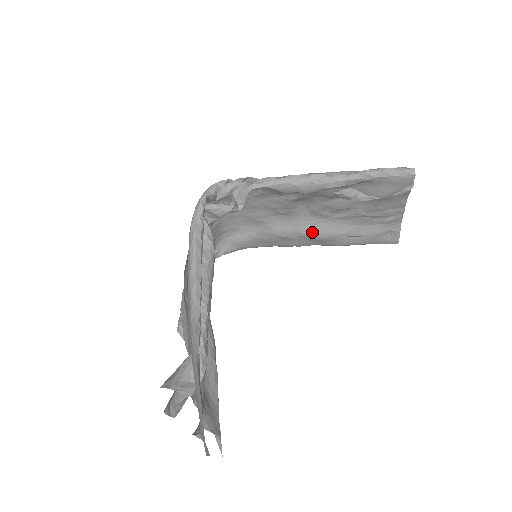
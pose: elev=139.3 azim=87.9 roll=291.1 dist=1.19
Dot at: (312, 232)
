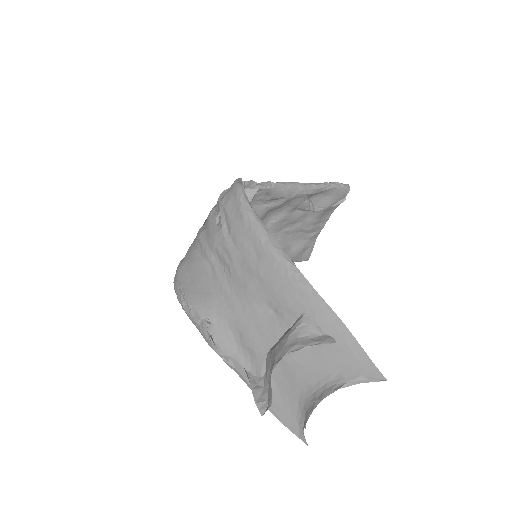
Dot at: occluded
